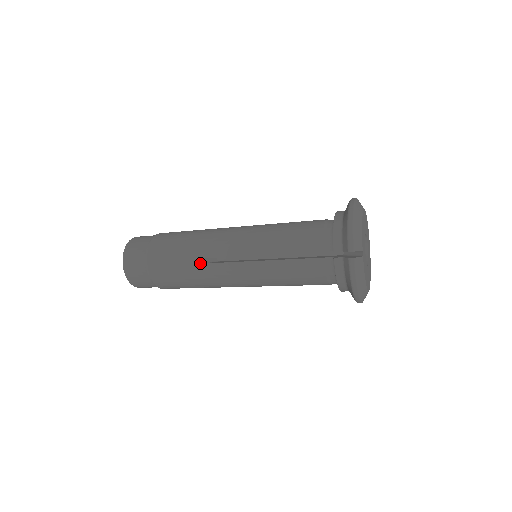
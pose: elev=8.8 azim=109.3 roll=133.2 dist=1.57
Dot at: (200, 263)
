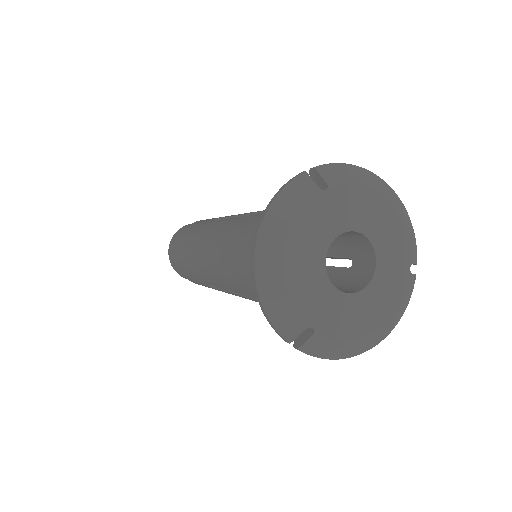
Dot at: (211, 287)
